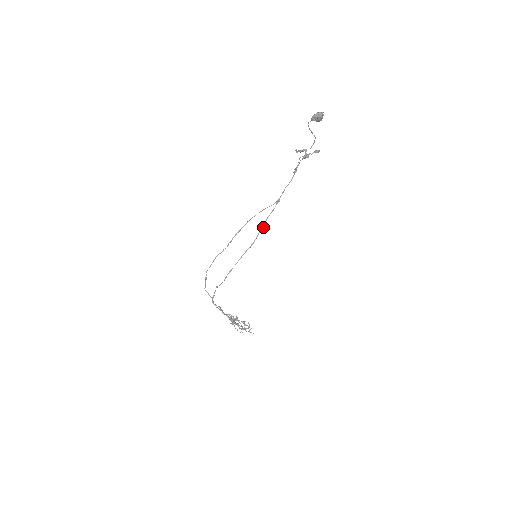
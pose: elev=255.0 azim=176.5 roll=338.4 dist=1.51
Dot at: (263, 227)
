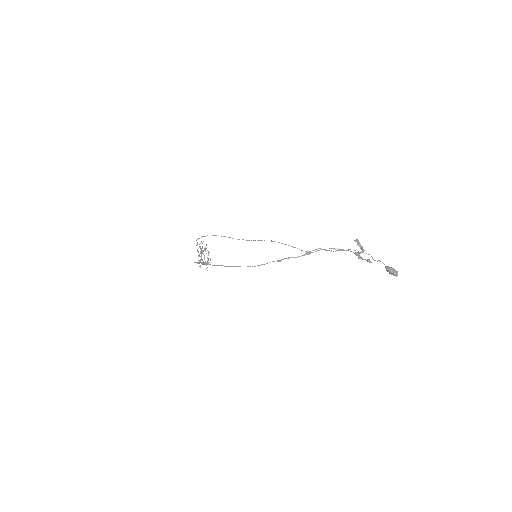
Dot at: (279, 261)
